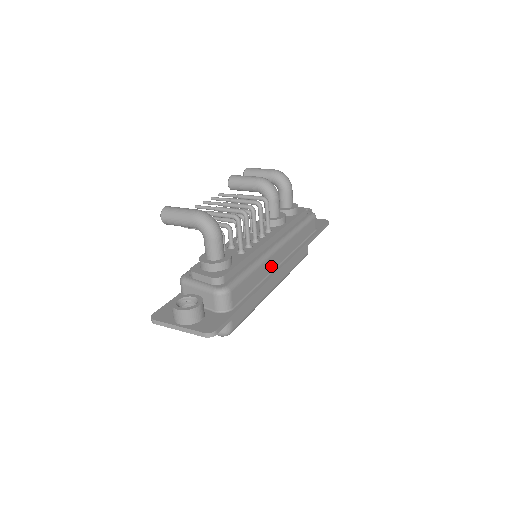
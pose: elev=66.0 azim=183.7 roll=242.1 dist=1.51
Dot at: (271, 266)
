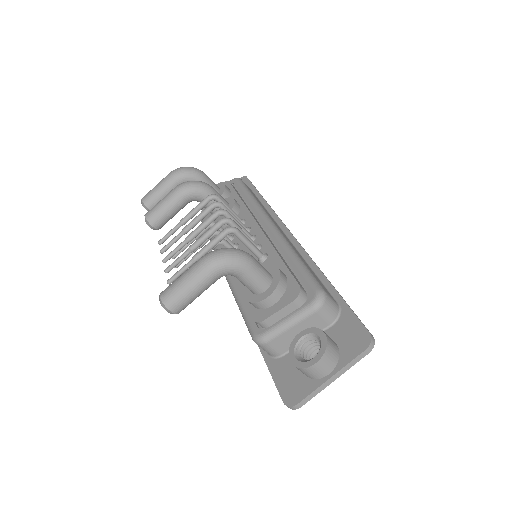
Dot at: occluded
